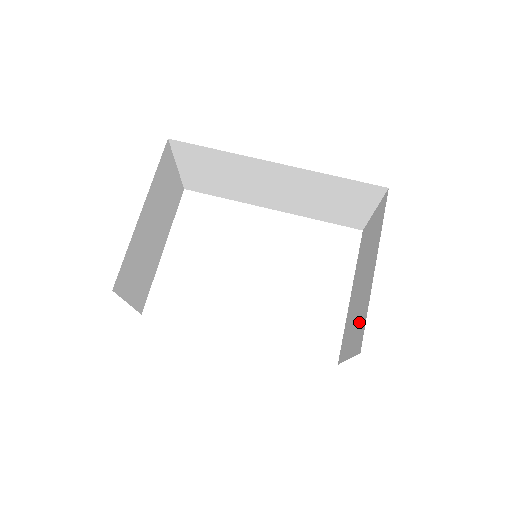
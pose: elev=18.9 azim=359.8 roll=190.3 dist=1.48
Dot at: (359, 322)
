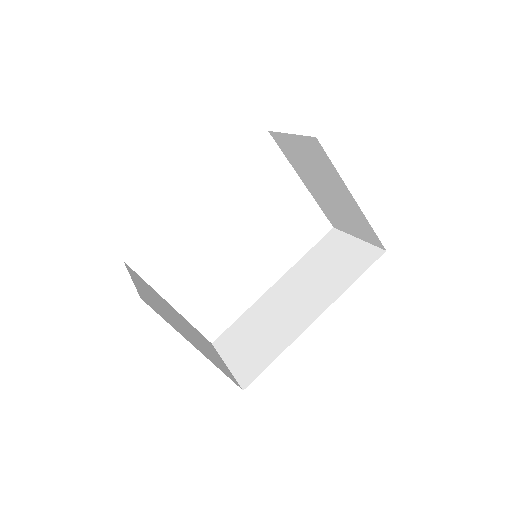
Dot at: (358, 225)
